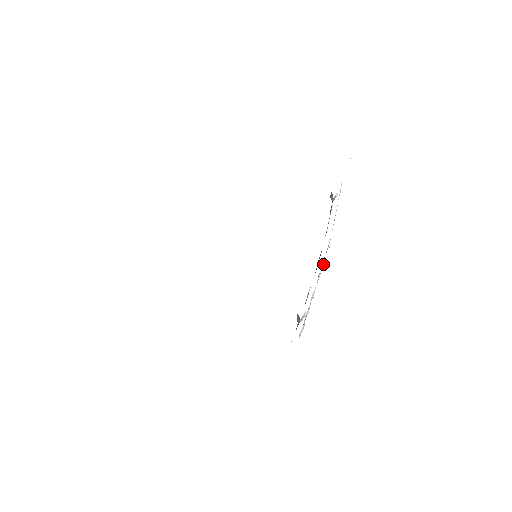
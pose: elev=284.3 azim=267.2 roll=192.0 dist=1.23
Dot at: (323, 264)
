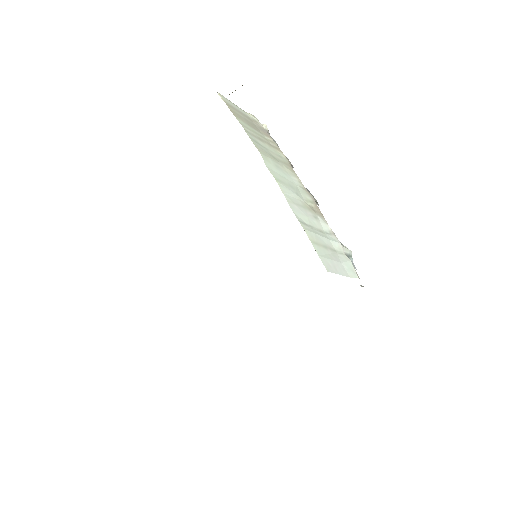
Dot at: (294, 198)
